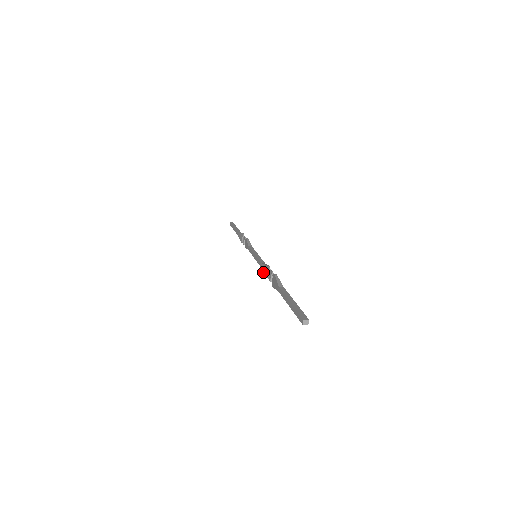
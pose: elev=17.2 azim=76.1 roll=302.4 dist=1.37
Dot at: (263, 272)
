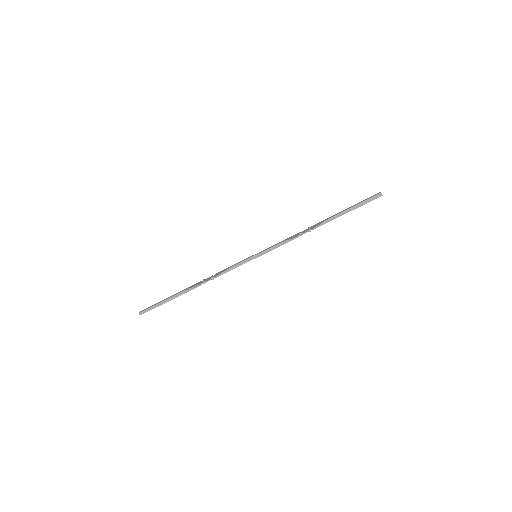
Dot at: (288, 239)
